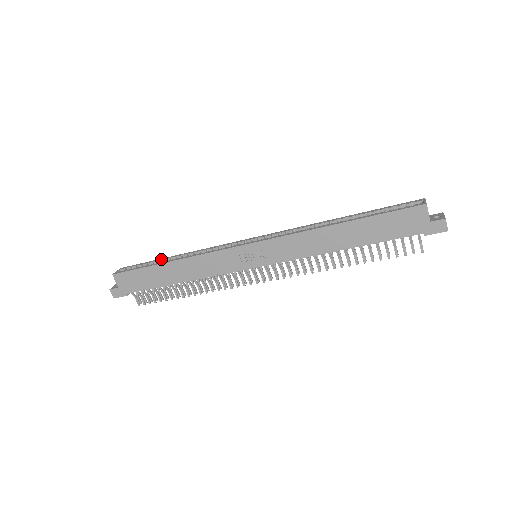
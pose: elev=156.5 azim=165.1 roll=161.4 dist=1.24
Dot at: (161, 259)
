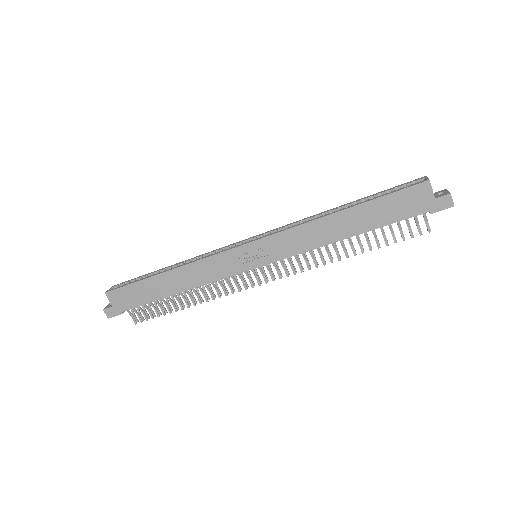
Dot at: (155, 271)
